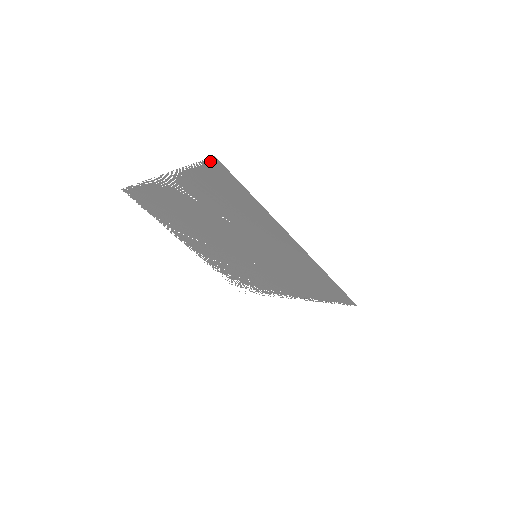
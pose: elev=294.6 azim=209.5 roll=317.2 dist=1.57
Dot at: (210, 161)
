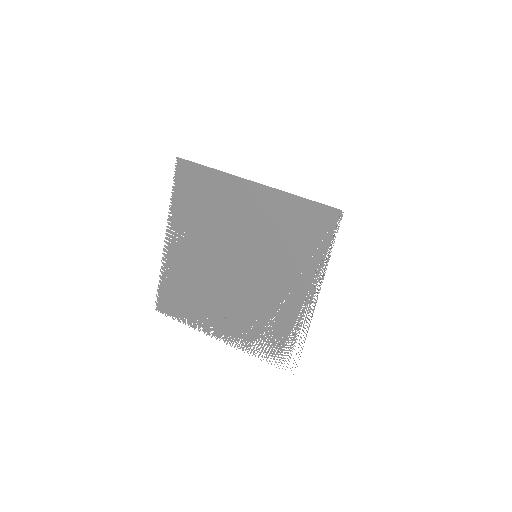
Dot at: (177, 166)
